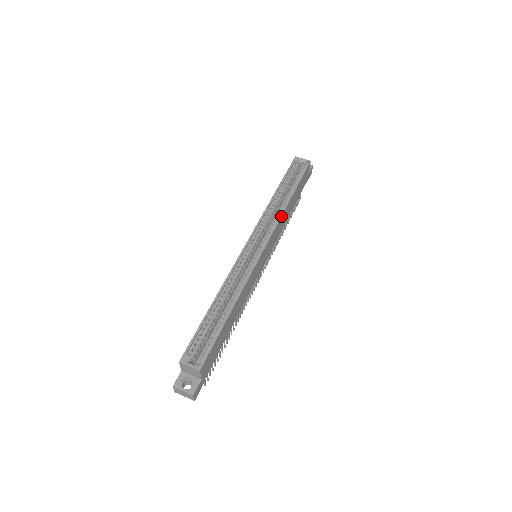
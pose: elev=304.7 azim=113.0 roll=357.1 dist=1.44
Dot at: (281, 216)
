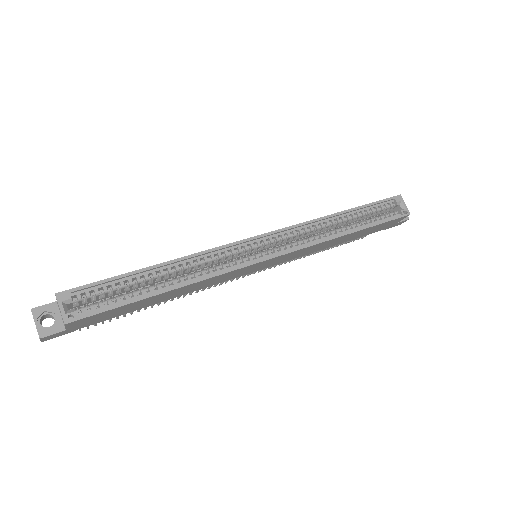
Dot at: (320, 242)
